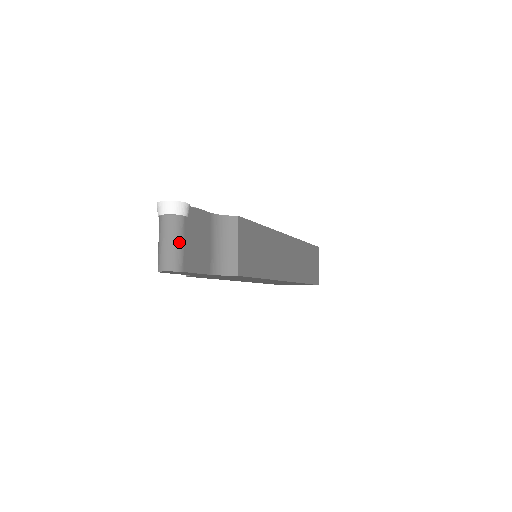
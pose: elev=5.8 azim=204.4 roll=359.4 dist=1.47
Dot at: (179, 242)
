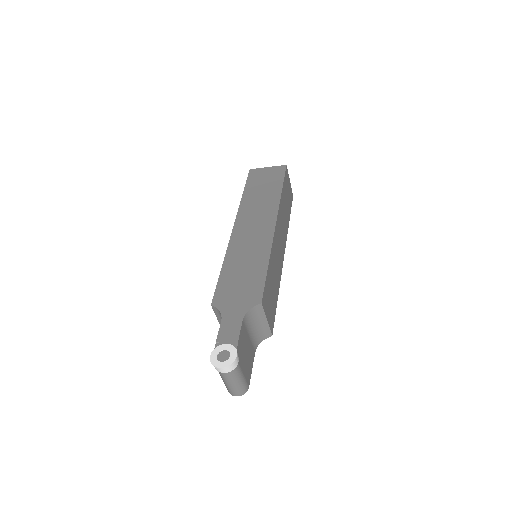
Dot at: (241, 379)
